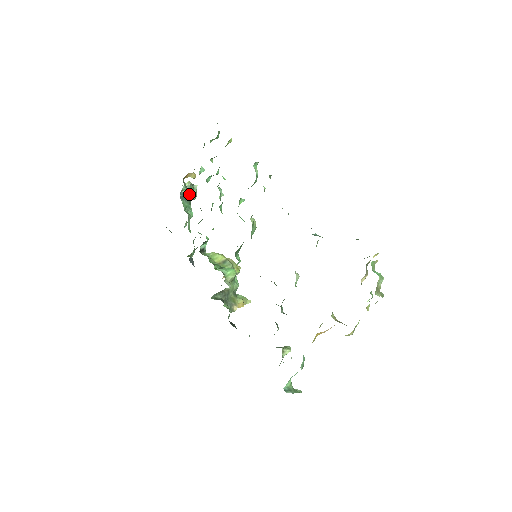
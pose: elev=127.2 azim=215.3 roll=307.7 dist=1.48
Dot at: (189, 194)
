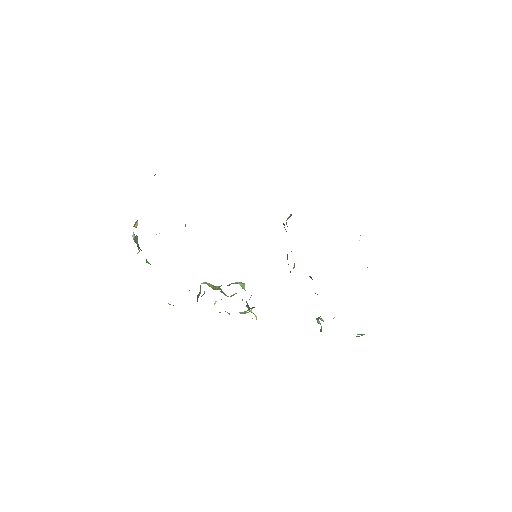
Dot at: occluded
